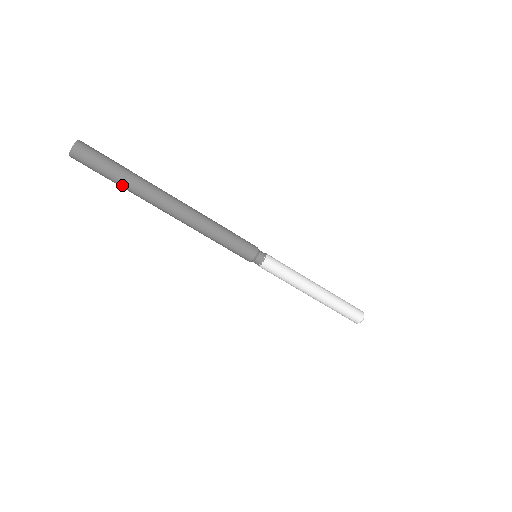
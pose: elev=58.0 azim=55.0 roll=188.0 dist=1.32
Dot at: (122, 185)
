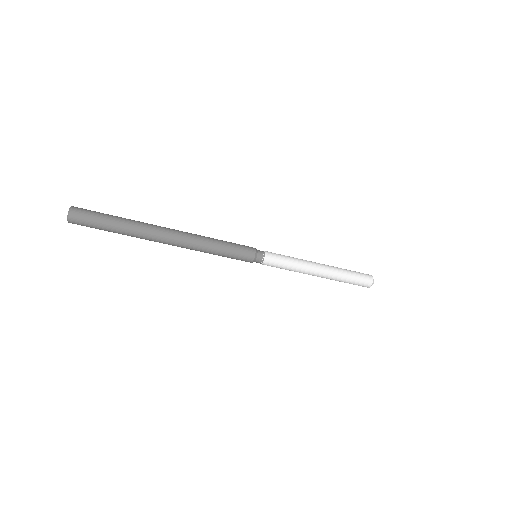
Dot at: occluded
